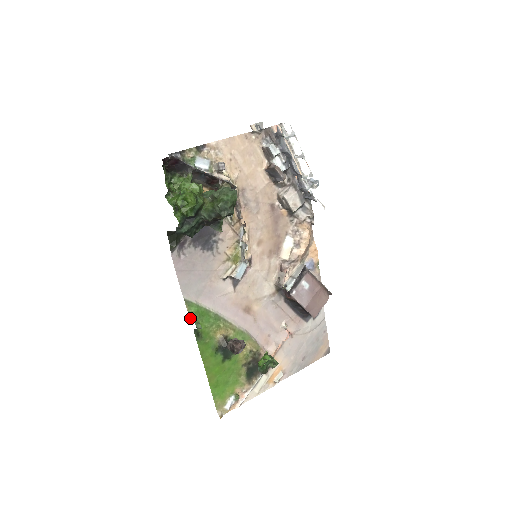
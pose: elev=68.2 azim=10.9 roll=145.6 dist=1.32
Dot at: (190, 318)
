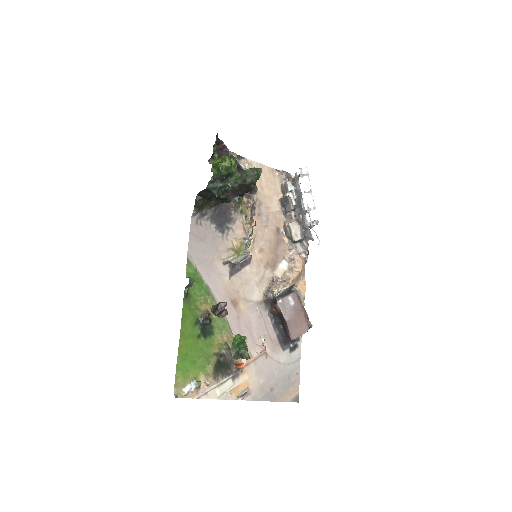
Dot at: (186, 276)
